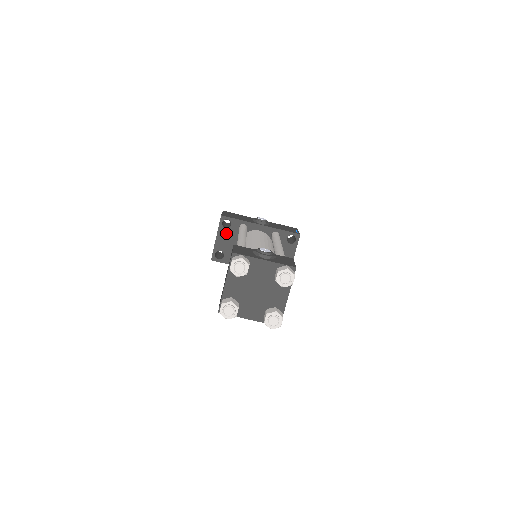
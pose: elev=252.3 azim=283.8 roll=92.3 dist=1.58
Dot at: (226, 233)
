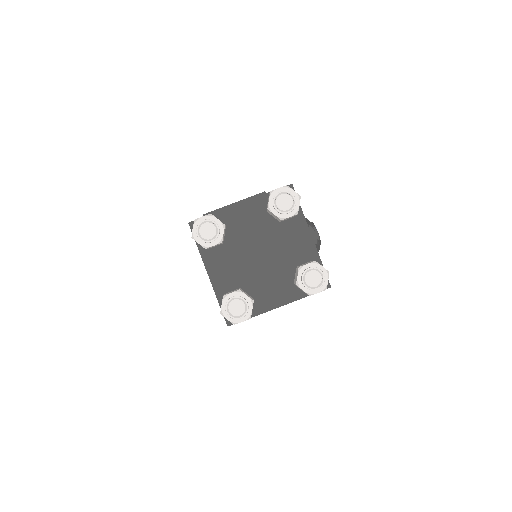
Dot at: occluded
